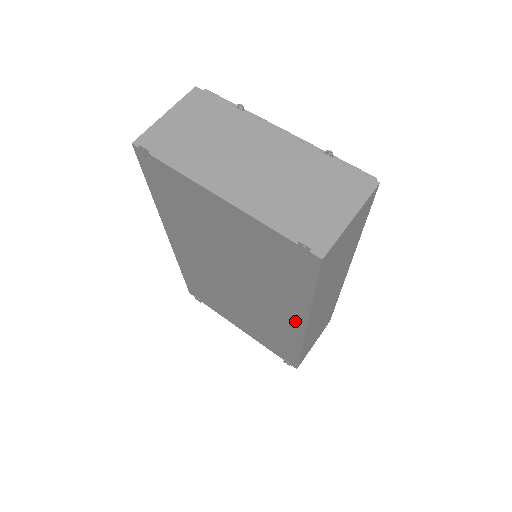
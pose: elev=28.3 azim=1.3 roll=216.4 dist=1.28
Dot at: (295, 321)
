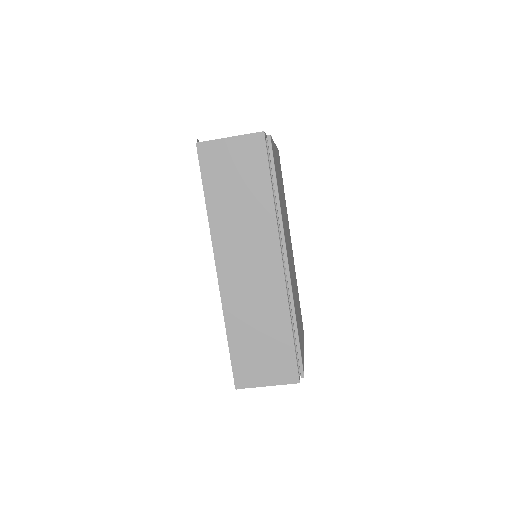
Dot at: occluded
